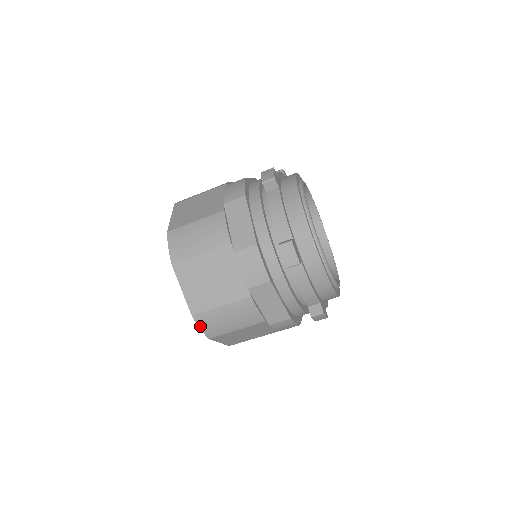
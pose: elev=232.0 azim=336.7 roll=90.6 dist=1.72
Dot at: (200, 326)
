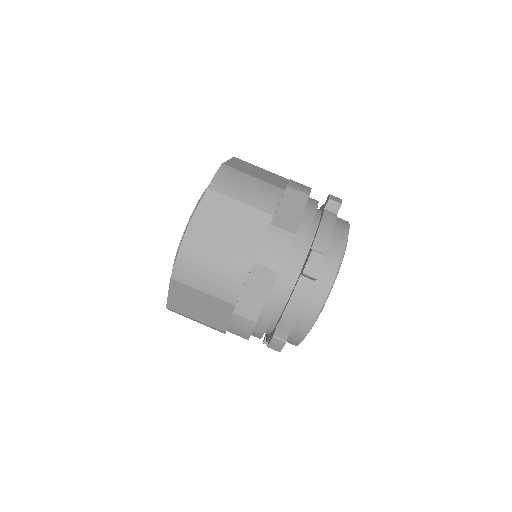
Dot at: (178, 258)
